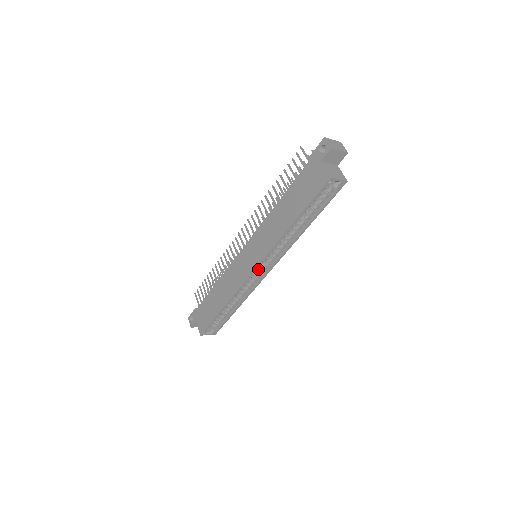
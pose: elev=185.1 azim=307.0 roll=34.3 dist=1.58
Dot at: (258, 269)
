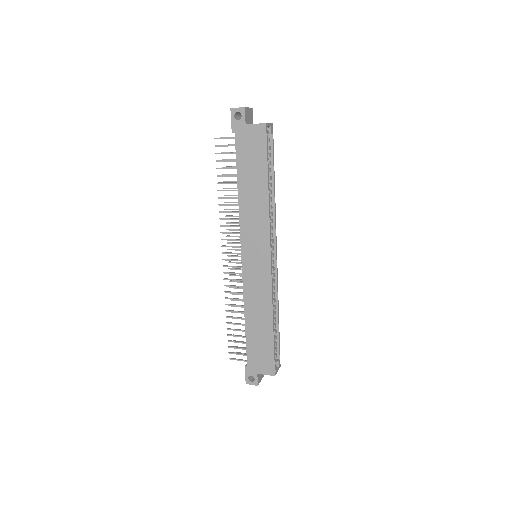
Dot at: occluded
